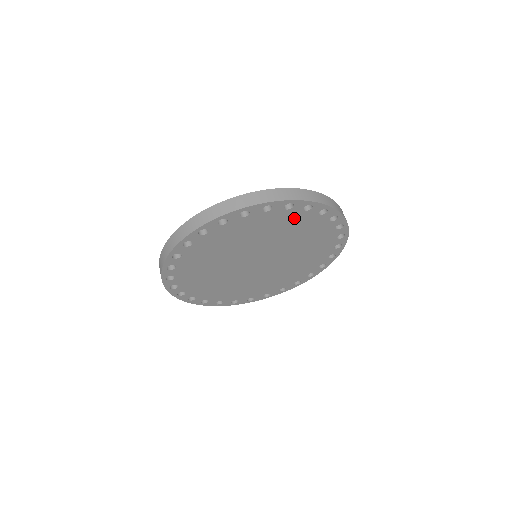
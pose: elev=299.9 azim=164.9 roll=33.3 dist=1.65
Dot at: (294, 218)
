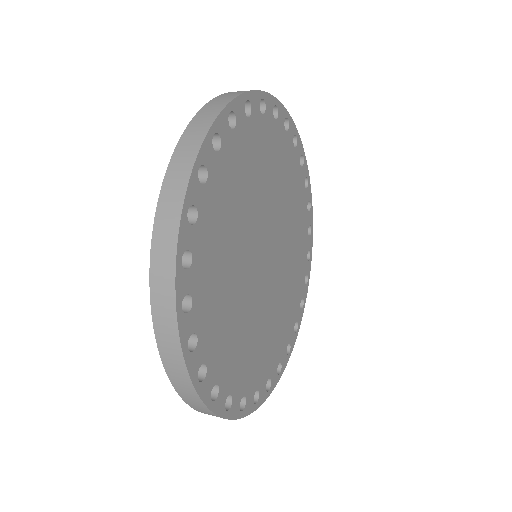
Dot at: (294, 172)
